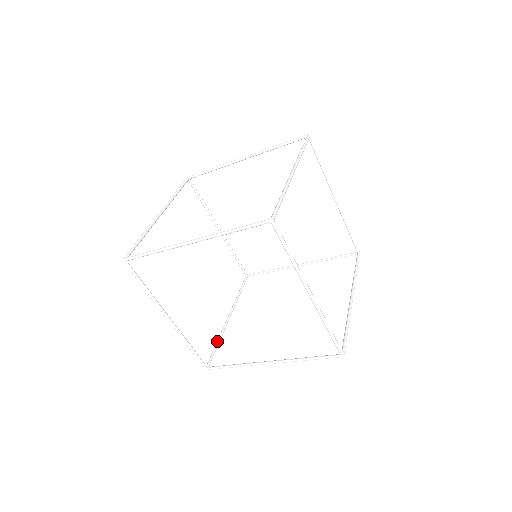
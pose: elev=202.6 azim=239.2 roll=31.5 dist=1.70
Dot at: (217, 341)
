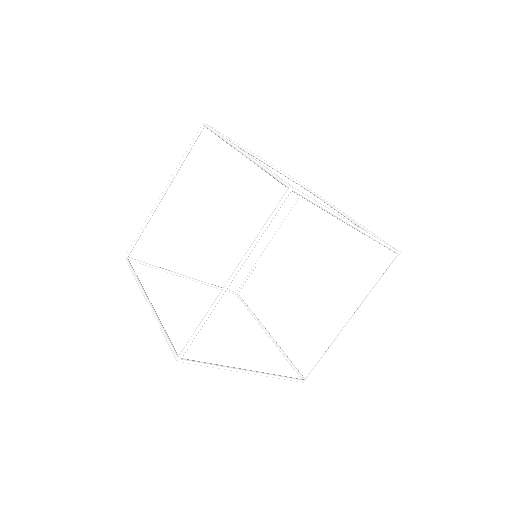
Dot at: (214, 365)
